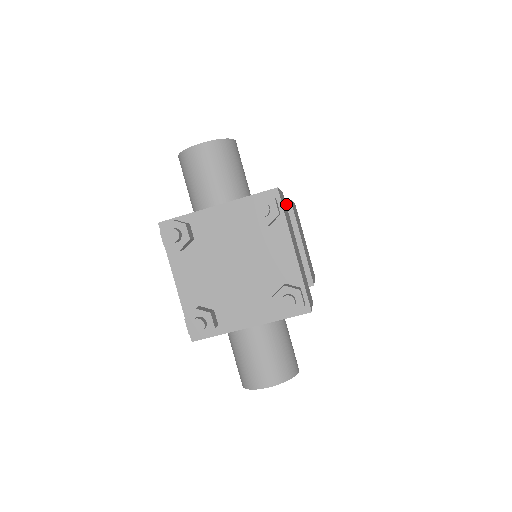
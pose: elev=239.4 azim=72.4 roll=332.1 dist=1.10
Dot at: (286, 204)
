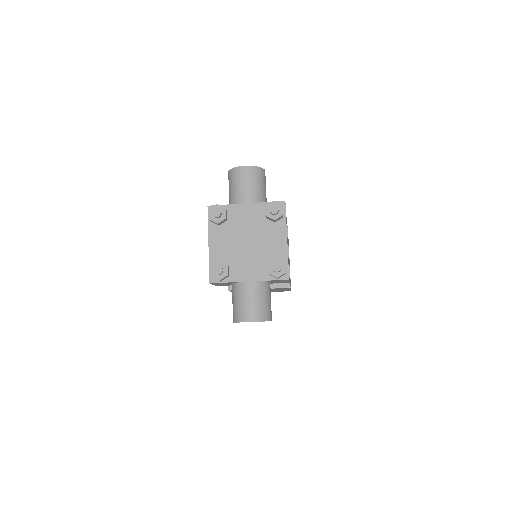
Dot at: occluded
